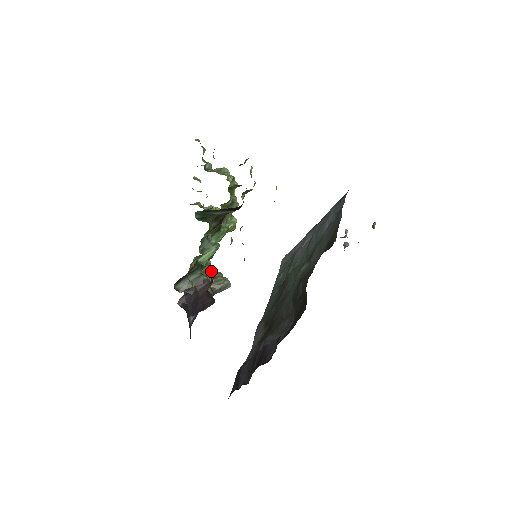
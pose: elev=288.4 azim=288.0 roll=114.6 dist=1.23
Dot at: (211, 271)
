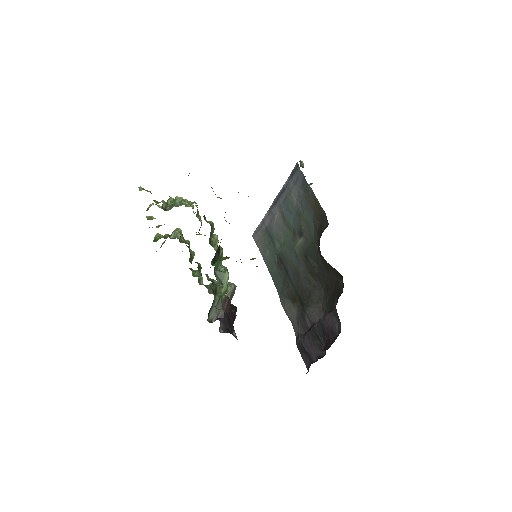
Dot at: (221, 288)
